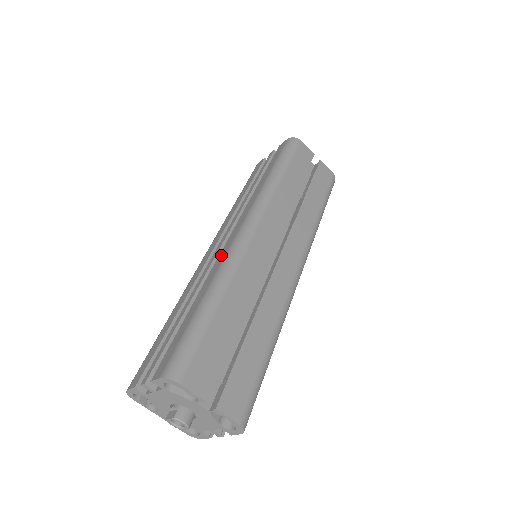
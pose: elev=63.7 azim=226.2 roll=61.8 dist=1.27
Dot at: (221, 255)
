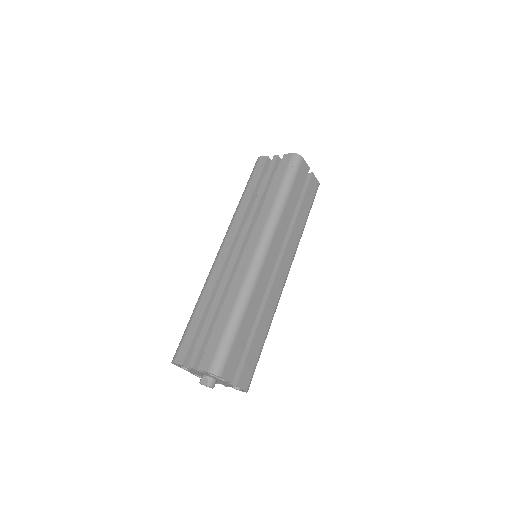
Dot at: (241, 272)
